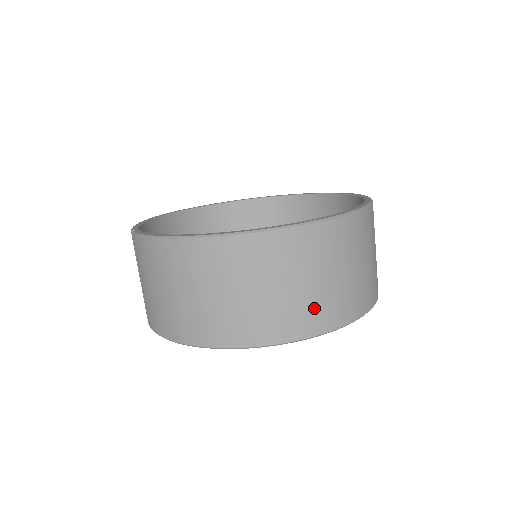
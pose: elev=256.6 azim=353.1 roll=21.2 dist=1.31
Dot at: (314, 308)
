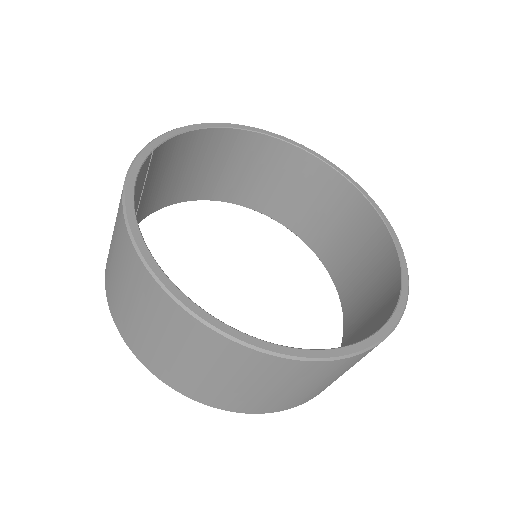
Dot at: (194, 382)
